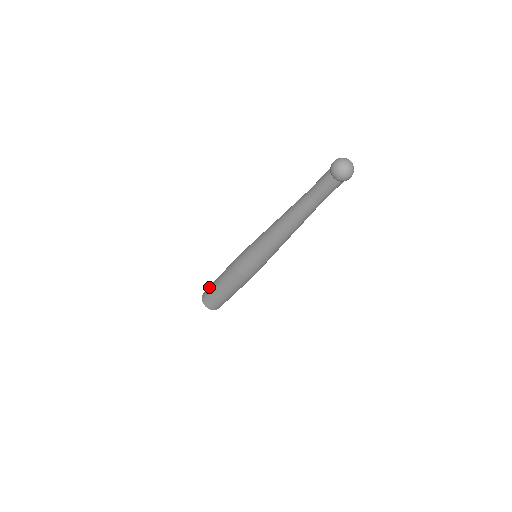
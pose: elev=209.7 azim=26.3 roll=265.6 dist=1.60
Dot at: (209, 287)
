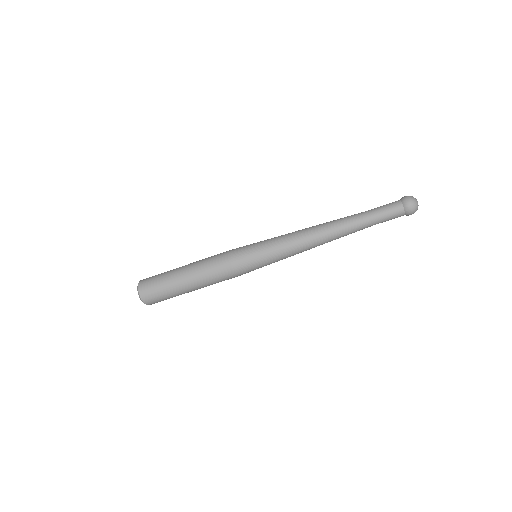
Dot at: (159, 274)
